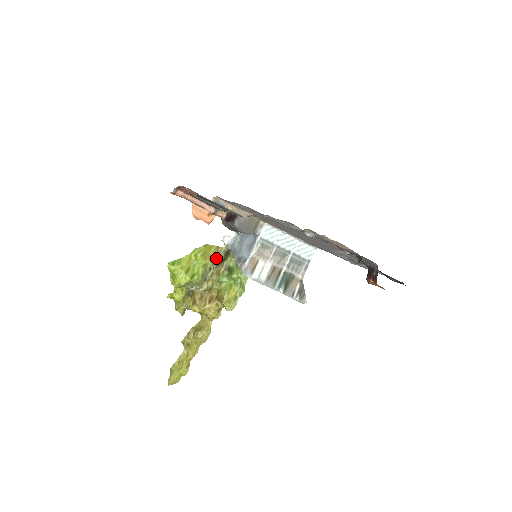
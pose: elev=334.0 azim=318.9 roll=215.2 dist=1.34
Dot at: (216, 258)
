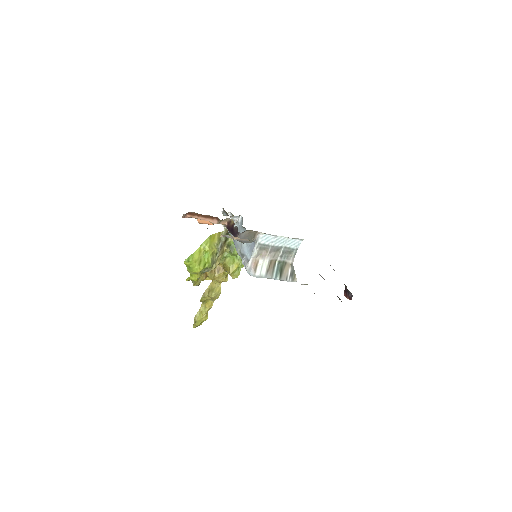
Dot at: (219, 243)
